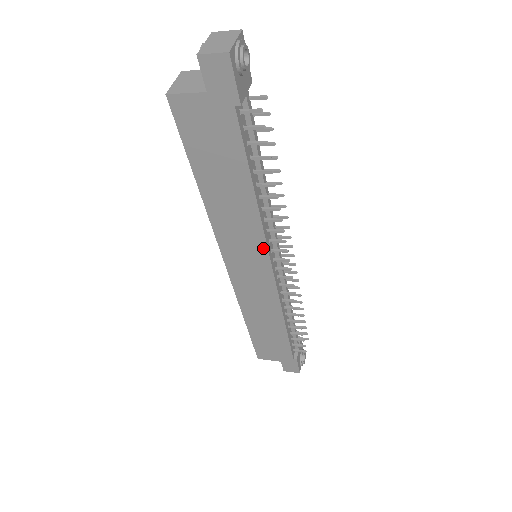
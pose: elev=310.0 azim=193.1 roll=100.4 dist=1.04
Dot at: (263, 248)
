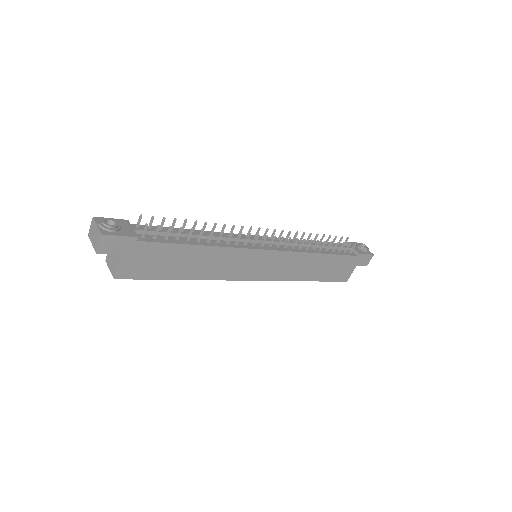
Dot at: (248, 252)
